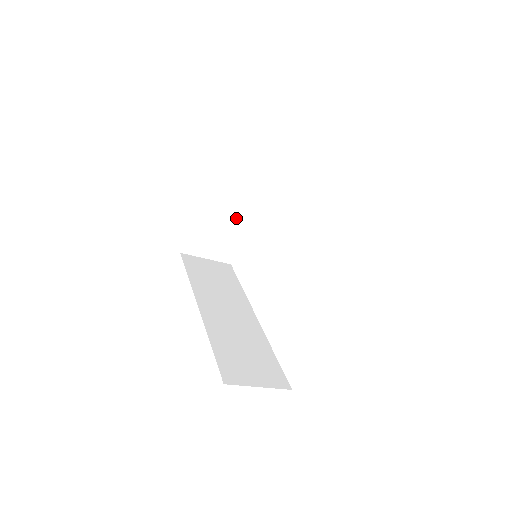
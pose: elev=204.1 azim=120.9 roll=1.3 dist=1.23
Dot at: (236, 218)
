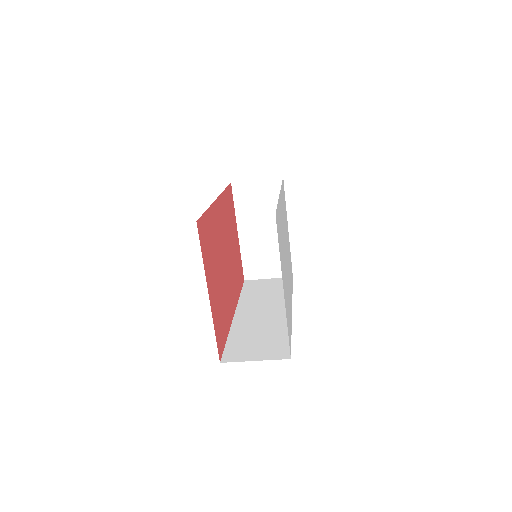
Dot at: (274, 235)
